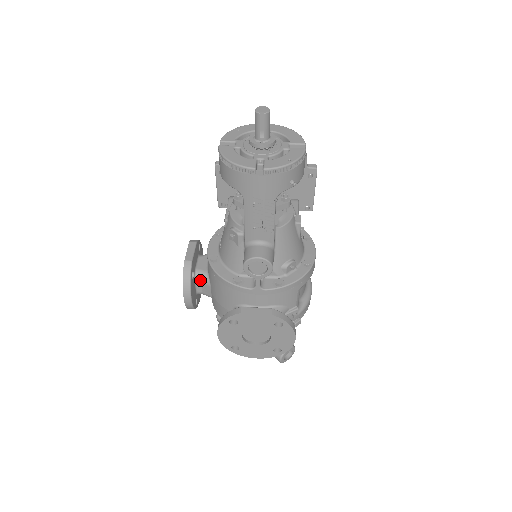
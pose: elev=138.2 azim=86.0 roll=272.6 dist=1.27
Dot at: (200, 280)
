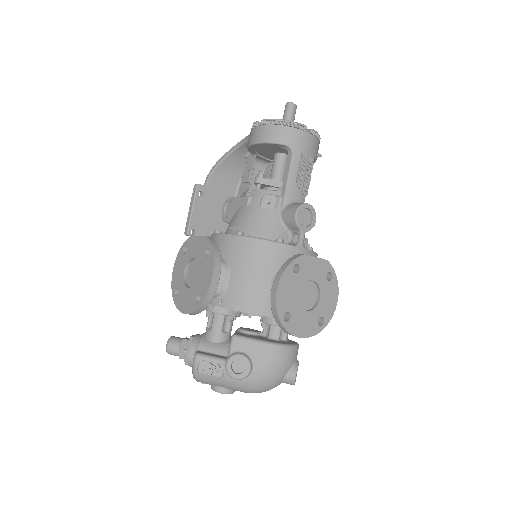
Dot at: occluded
